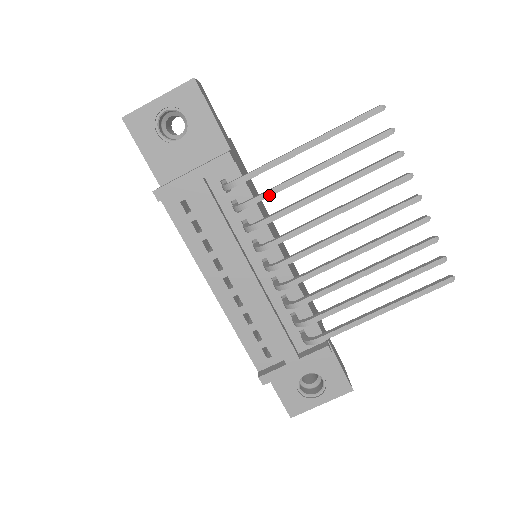
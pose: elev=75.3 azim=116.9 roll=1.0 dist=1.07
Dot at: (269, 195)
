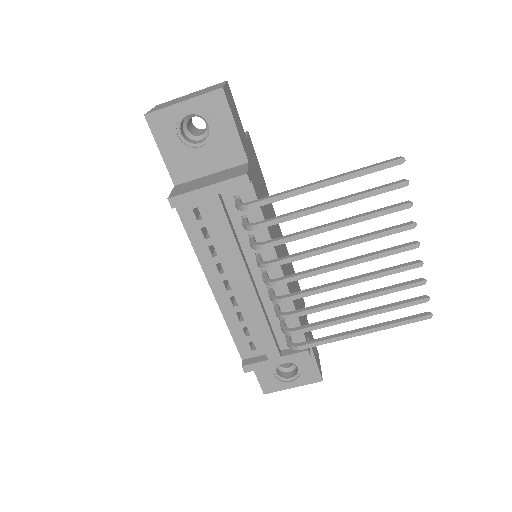
Dot at: (279, 222)
